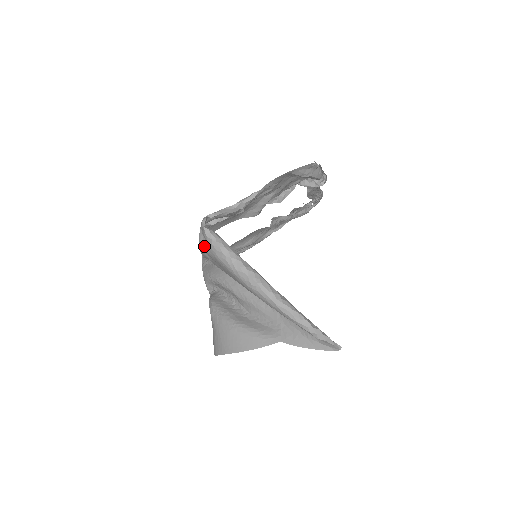
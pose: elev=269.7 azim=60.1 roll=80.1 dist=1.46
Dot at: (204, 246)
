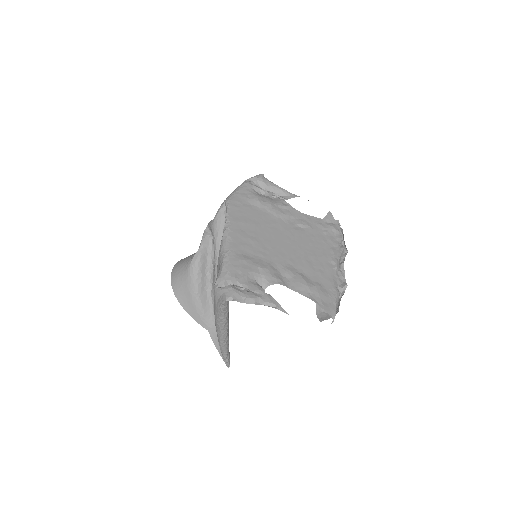
Dot at: (215, 296)
